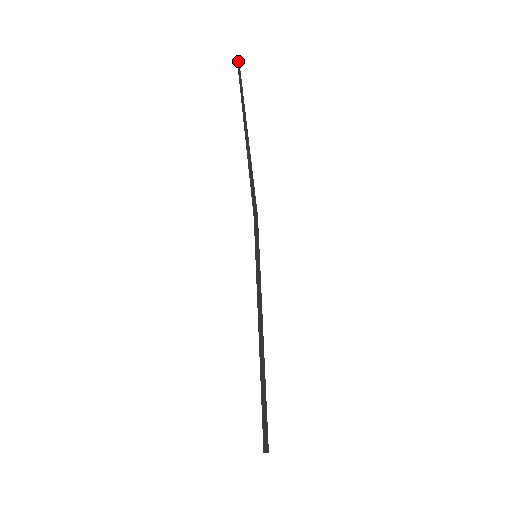
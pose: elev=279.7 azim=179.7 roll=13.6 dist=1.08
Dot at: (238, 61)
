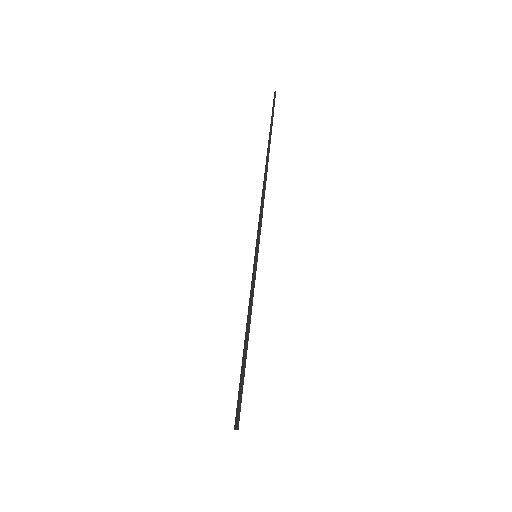
Dot at: (274, 93)
